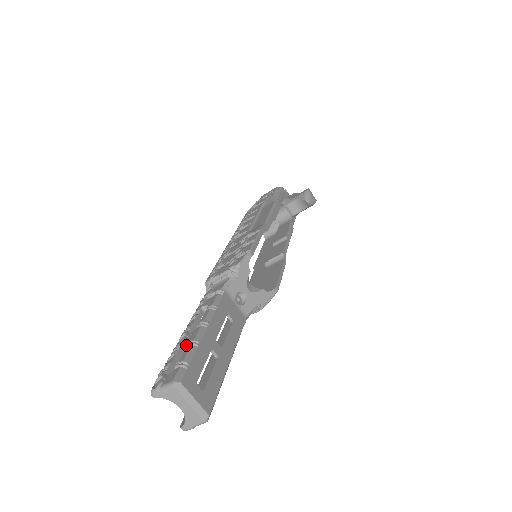
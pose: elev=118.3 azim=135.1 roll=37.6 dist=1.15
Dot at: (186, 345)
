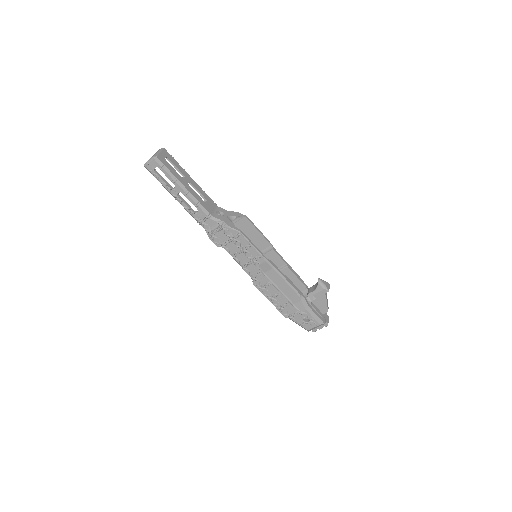
Dot at: occluded
